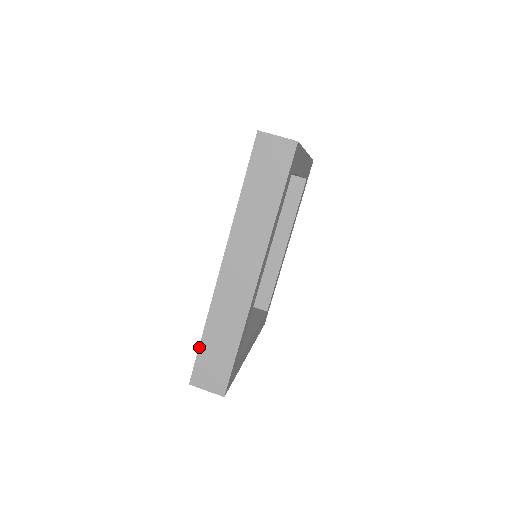
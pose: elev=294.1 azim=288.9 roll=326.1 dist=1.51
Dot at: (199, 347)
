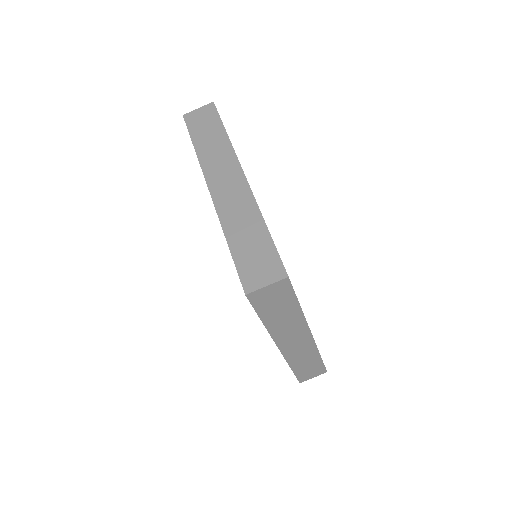
Dot at: (294, 374)
